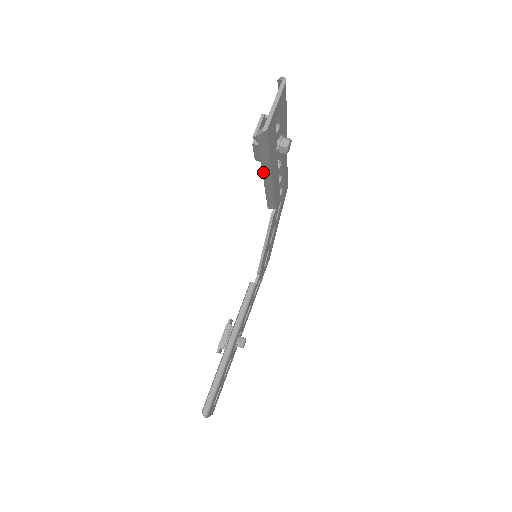
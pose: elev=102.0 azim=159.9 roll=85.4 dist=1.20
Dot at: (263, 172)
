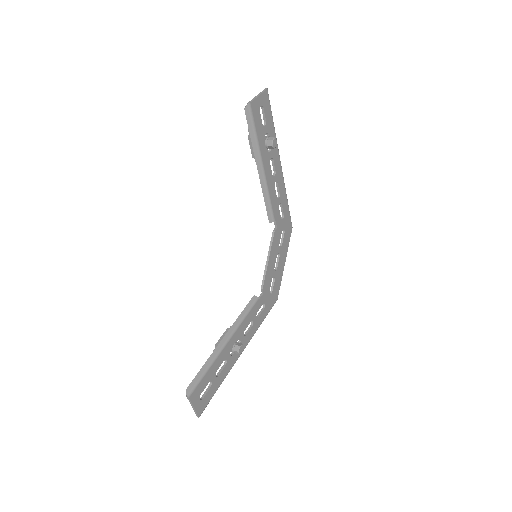
Dot at: (256, 159)
